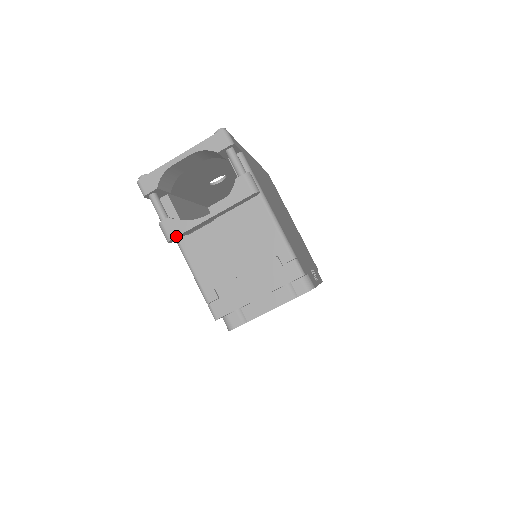
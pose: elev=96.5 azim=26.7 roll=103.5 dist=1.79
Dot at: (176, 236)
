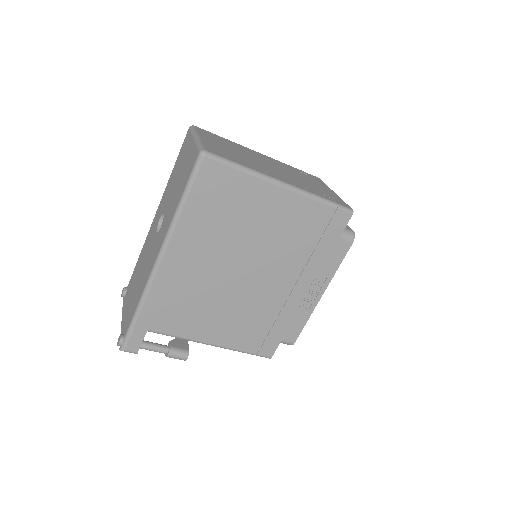
Dot at: occluded
